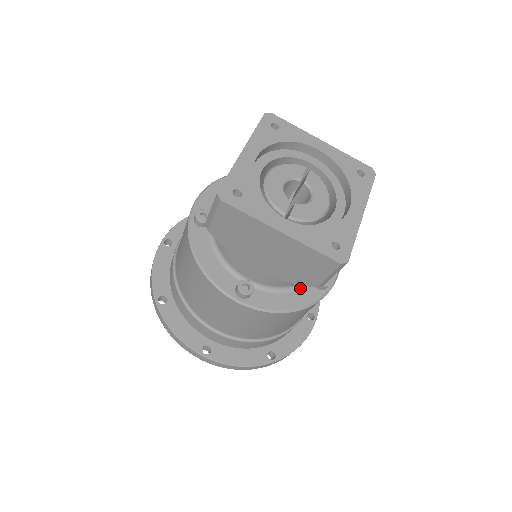
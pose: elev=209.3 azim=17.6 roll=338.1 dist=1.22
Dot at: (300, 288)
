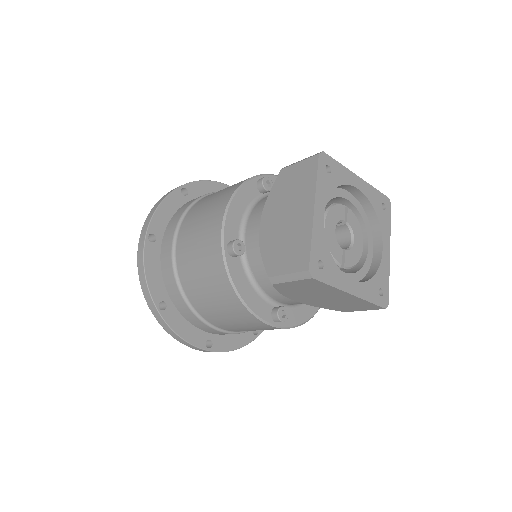
Dot at: occluded
